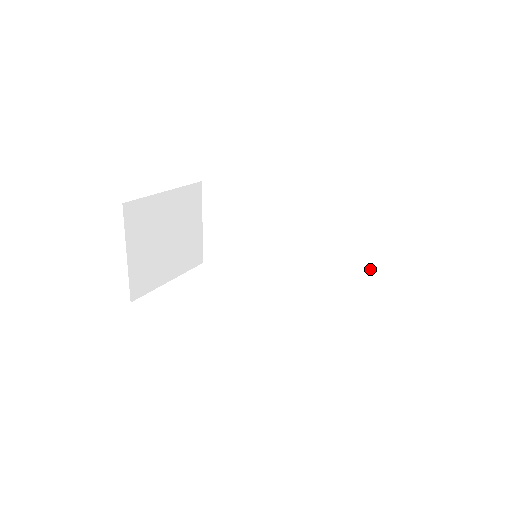
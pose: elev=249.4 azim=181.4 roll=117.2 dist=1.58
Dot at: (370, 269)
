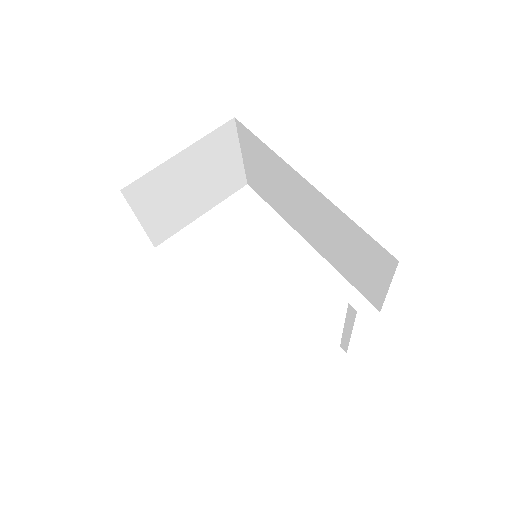
Dot at: (350, 332)
